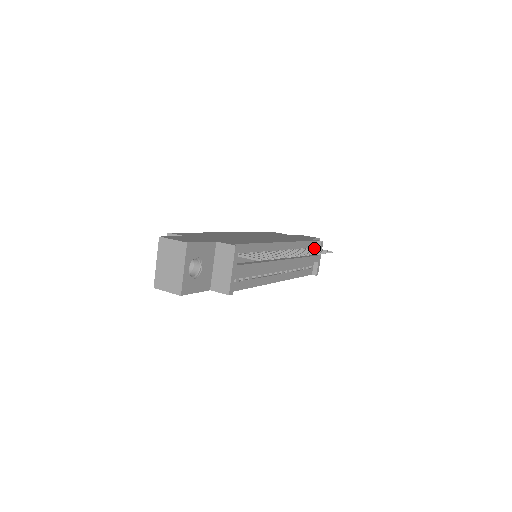
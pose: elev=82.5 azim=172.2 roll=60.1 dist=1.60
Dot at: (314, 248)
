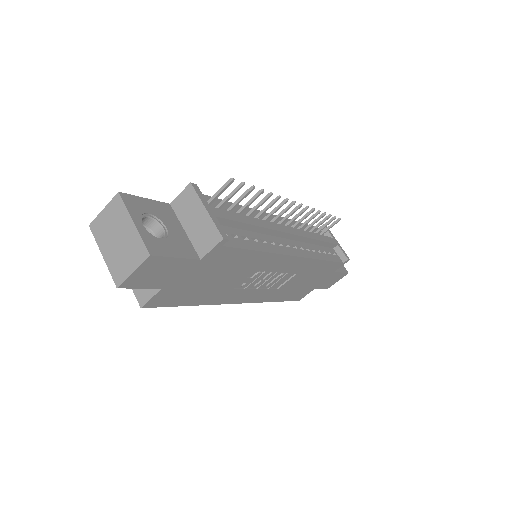
Dot at: (320, 233)
